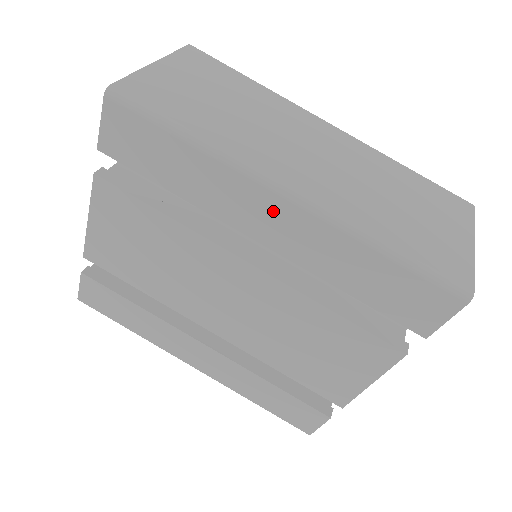
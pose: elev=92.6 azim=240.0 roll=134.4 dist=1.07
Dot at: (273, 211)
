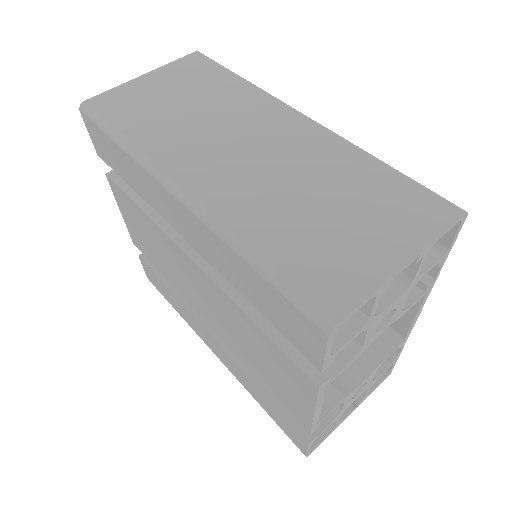
Dot at: (177, 210)
